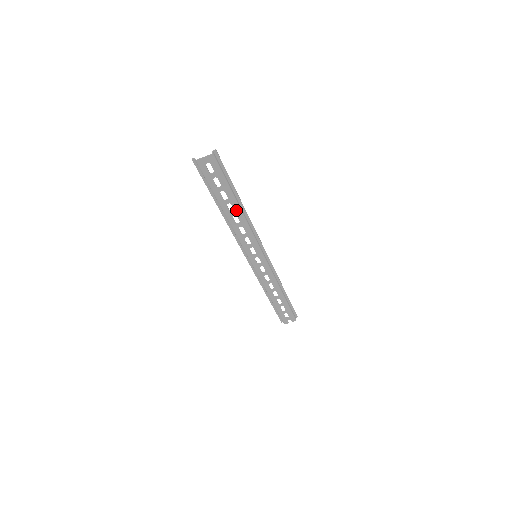
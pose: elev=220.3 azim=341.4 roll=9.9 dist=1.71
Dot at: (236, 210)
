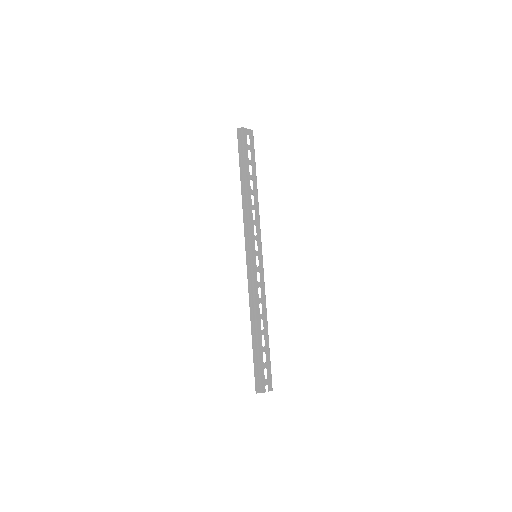
Dot at: (255, 190)
